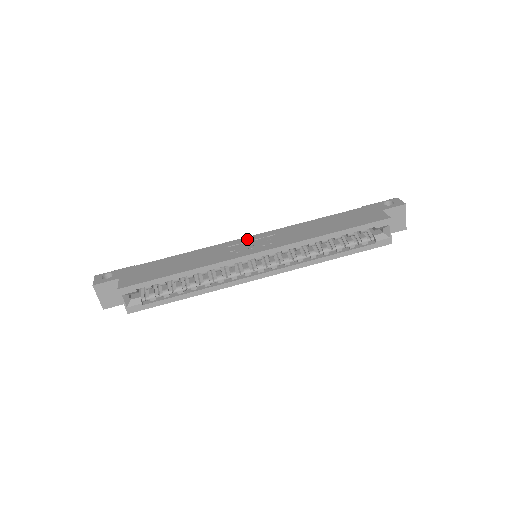
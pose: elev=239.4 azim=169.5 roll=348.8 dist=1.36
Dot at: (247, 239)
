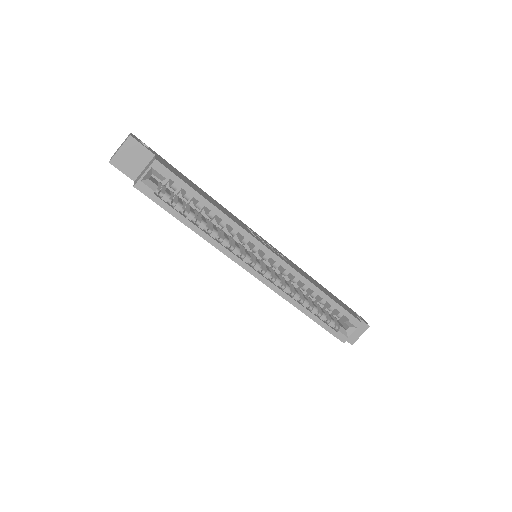
Dot at: (262, 238)
